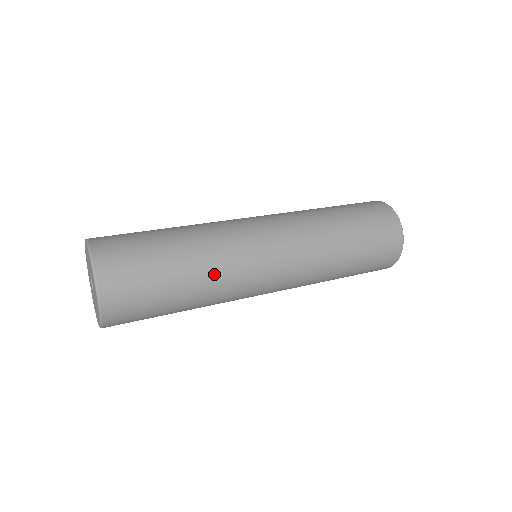
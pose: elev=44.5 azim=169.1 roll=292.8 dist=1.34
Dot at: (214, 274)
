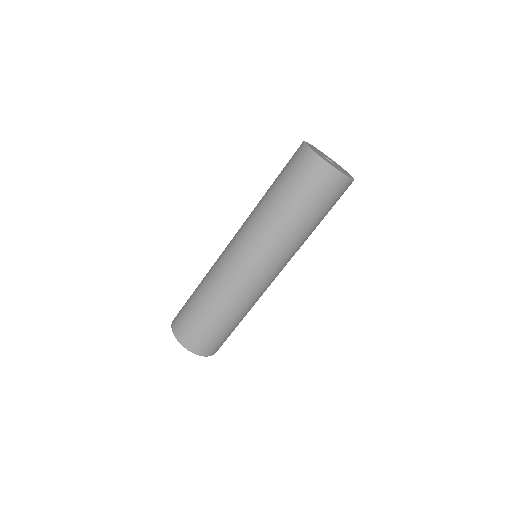
Dot at: (246, 308)
